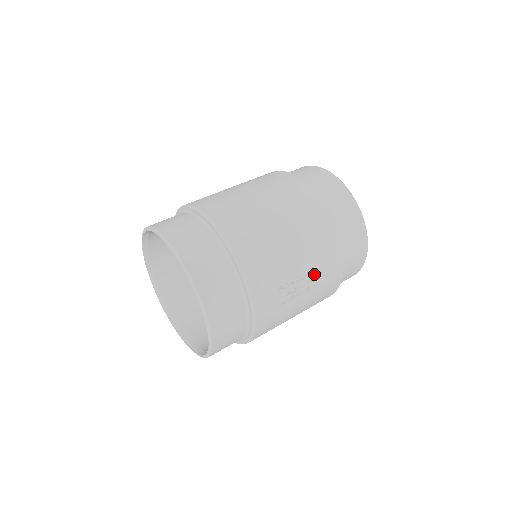
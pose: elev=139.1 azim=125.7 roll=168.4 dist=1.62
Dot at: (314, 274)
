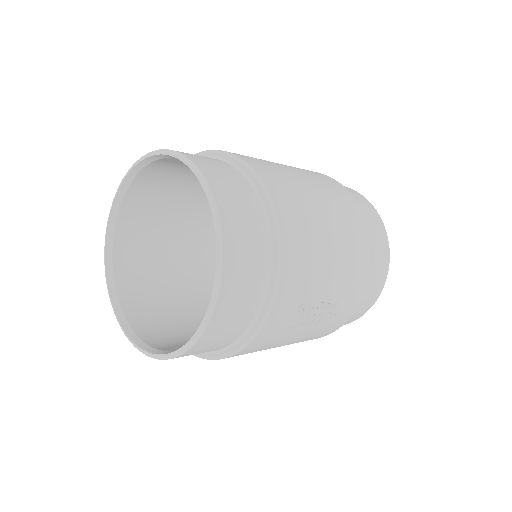
Dot at: (333, 307)
